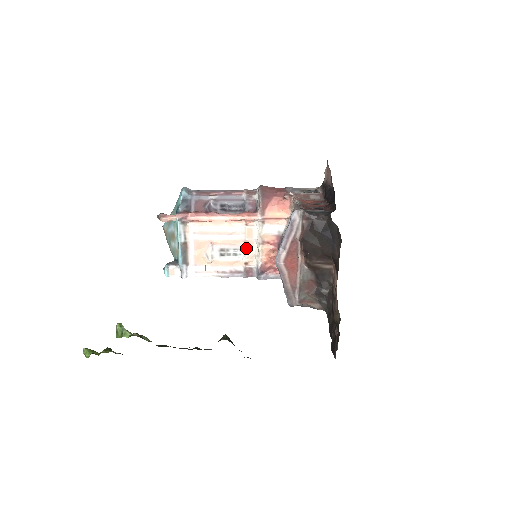
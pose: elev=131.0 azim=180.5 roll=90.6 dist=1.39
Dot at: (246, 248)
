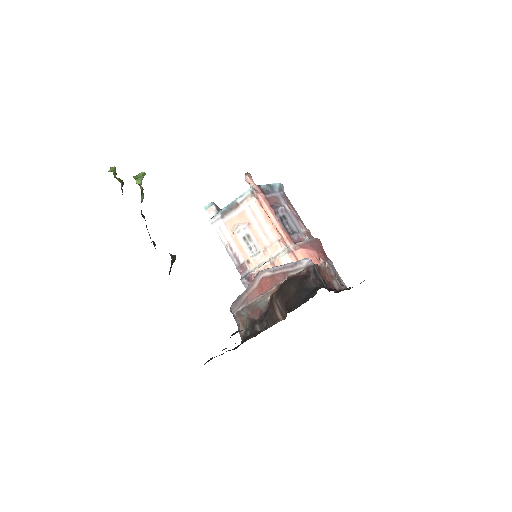
Dot at: (261, 253)
